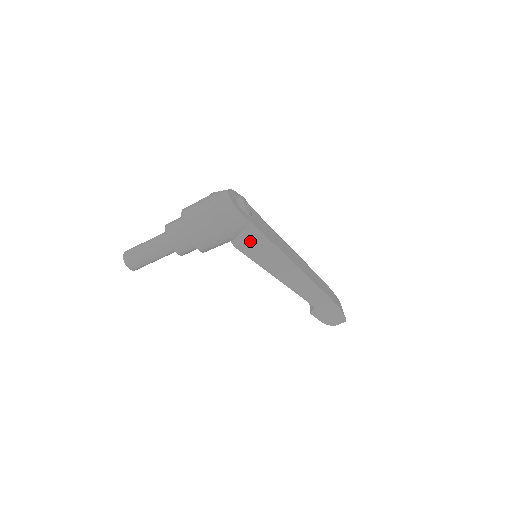
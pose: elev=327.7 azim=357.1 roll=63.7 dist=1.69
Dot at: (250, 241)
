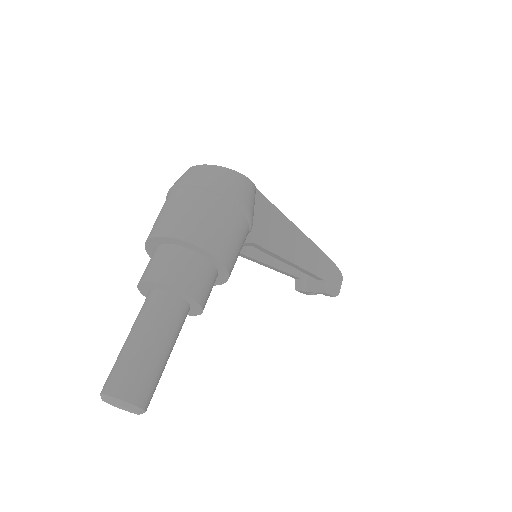
Dot at: (263, 222)
